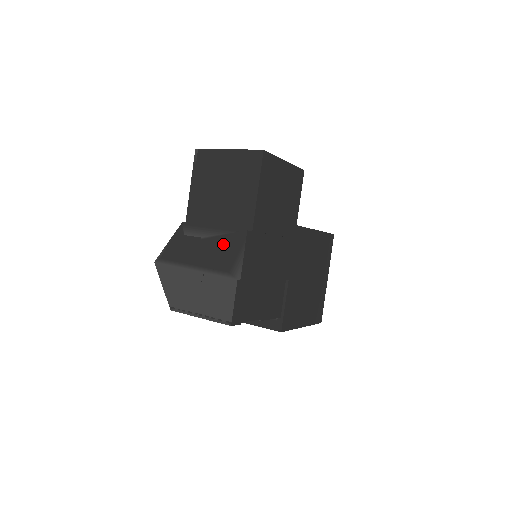
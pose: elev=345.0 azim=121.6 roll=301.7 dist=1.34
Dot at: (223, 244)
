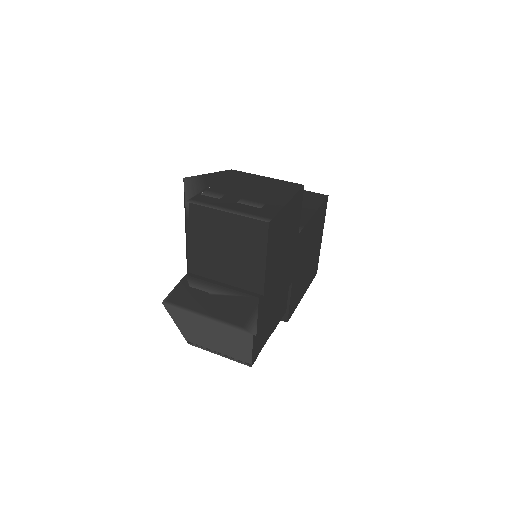
Dot at: (234, 304)
